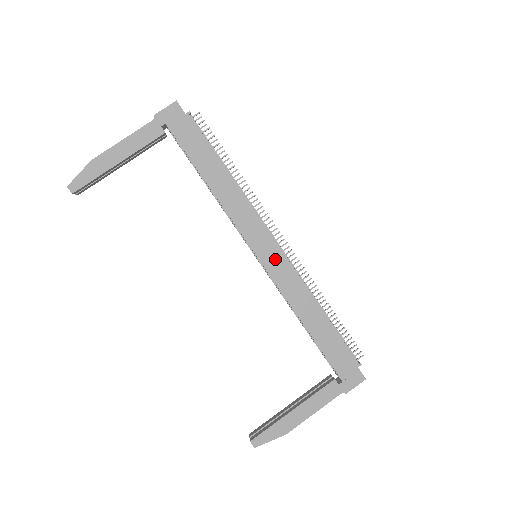
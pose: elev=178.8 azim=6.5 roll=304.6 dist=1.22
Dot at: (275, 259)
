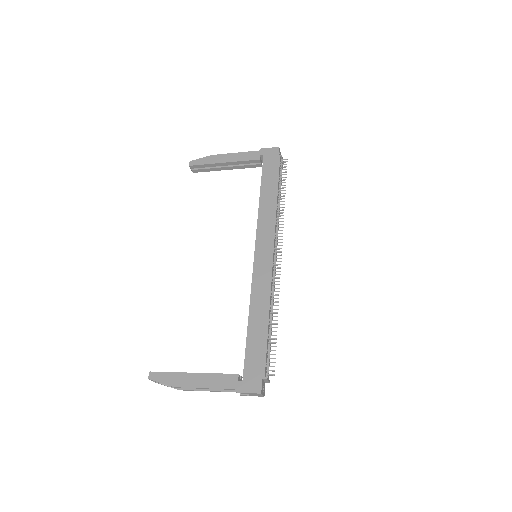
Dot at: (264, 262)
